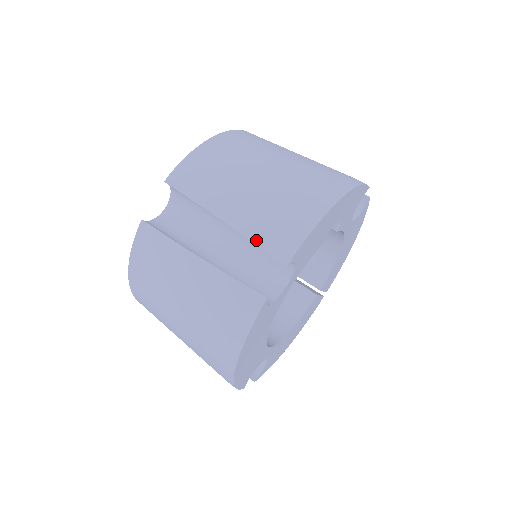
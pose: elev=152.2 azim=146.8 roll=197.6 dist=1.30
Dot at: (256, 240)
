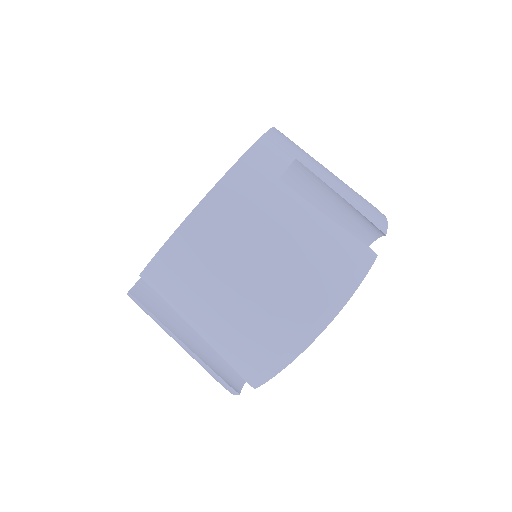
Dot at: (229, 362)
